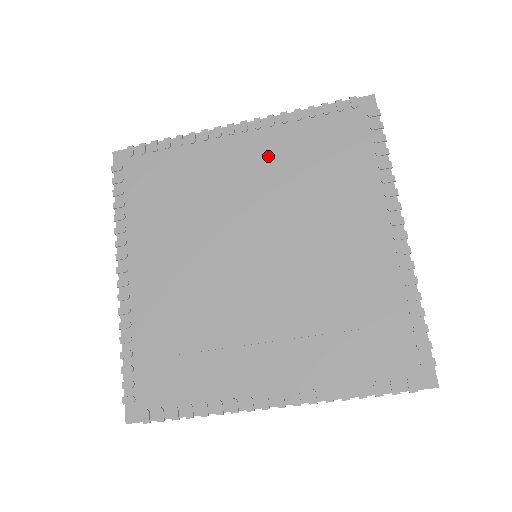
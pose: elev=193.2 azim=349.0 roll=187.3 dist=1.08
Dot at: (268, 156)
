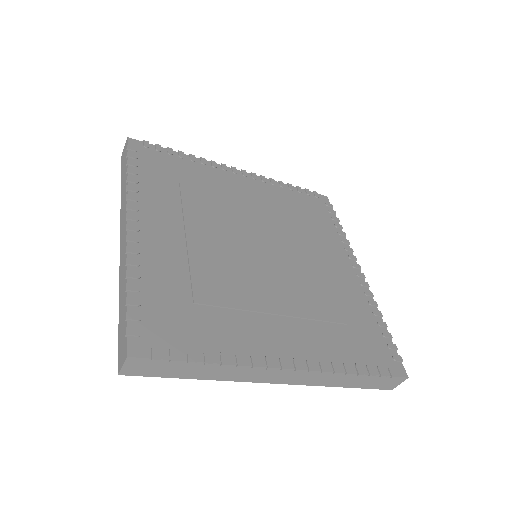
Dot at: (264, 197)
